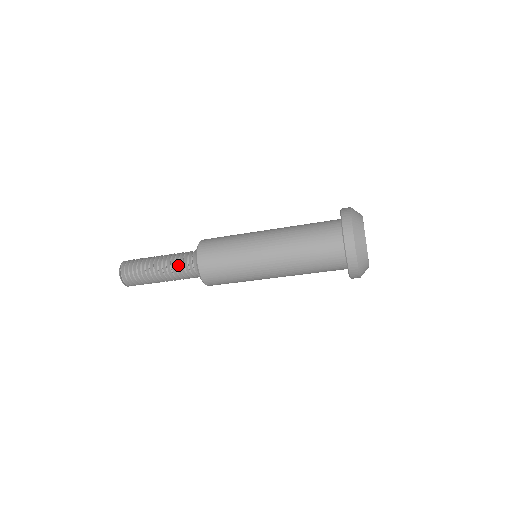
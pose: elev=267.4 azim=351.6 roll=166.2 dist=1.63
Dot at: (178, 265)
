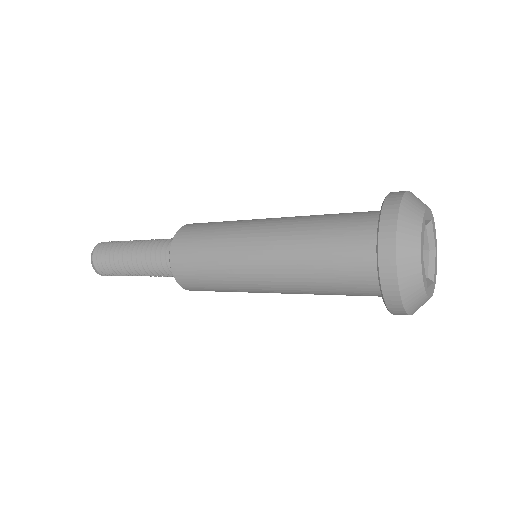
Dot at: occluded
